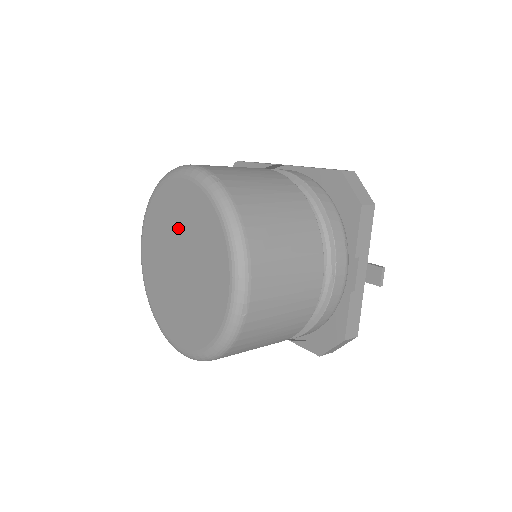
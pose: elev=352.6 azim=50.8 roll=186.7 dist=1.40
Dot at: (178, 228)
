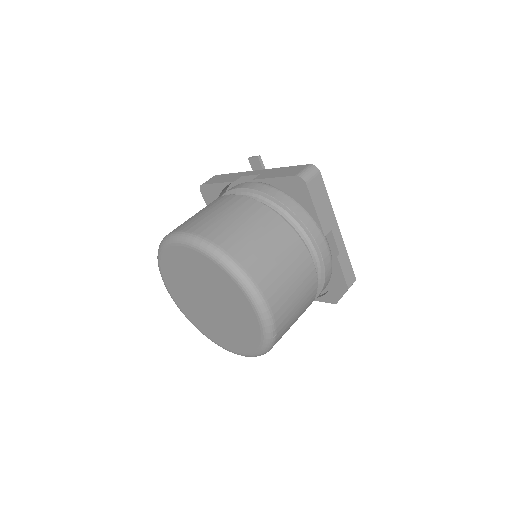
Dot at: (225, 303)
